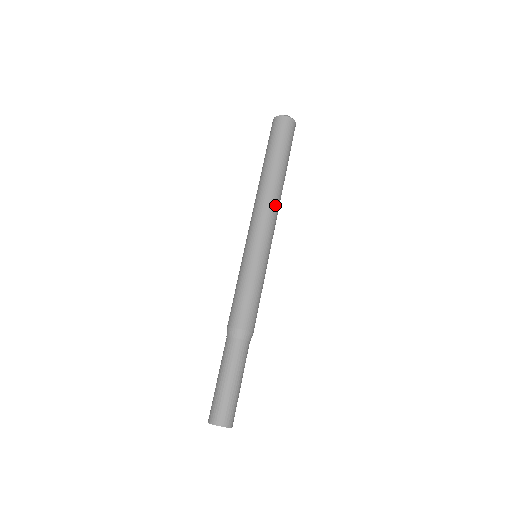
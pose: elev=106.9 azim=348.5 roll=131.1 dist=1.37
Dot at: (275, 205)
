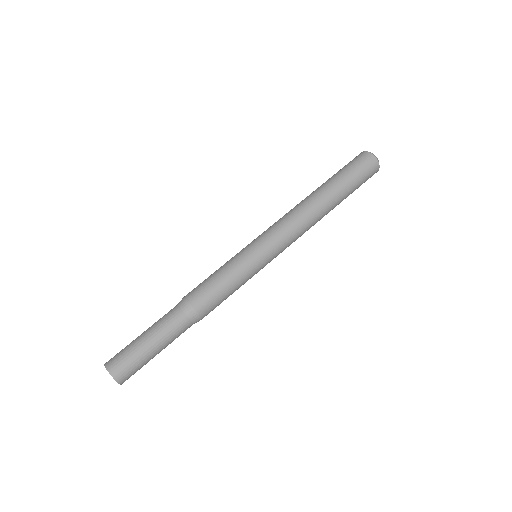
Dot at: (300, 217)
